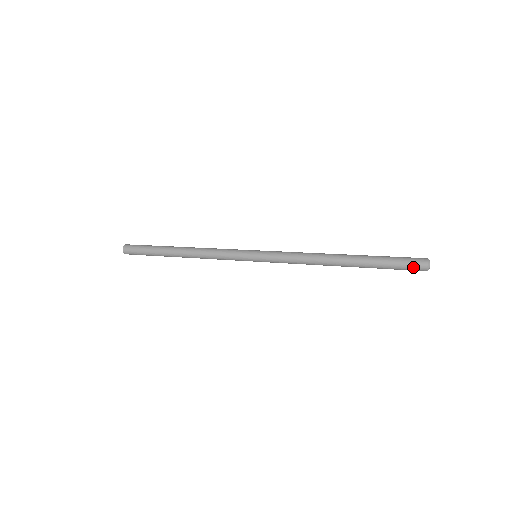
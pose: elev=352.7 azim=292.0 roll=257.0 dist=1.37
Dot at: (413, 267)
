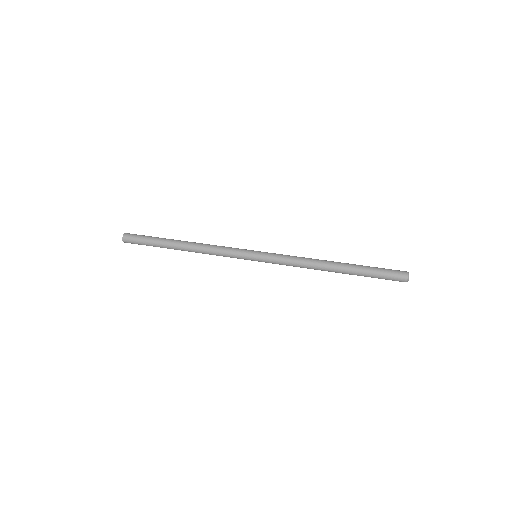
Dot at: (396, 275)
